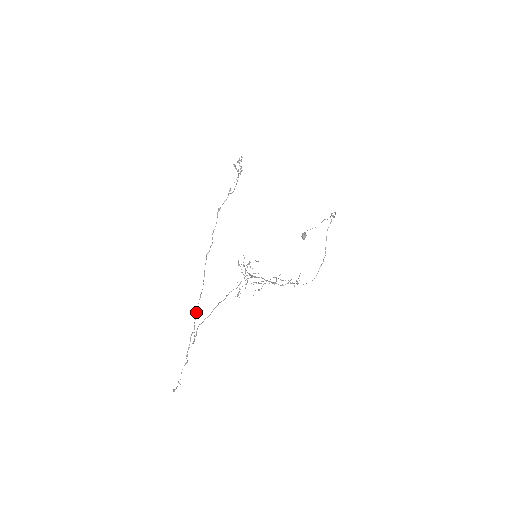
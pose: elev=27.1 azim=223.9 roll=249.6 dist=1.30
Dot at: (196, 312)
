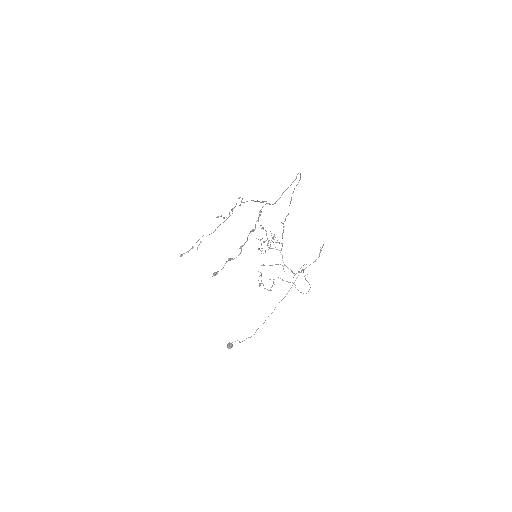
Dot at: occluded
